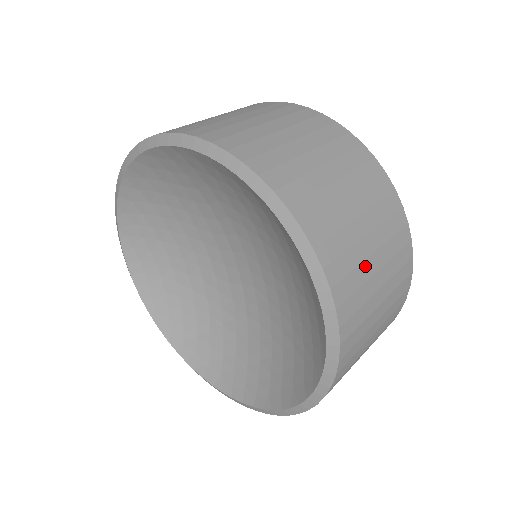
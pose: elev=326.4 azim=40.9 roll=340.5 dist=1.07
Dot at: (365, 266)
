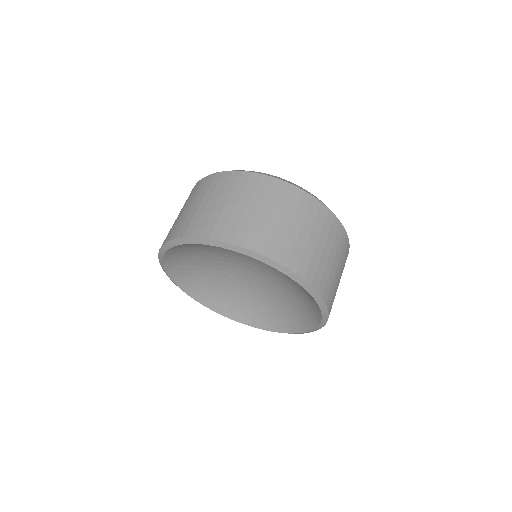
Dot at: occluded
